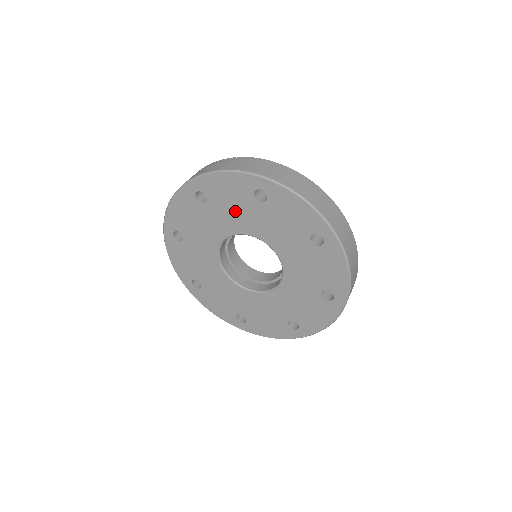
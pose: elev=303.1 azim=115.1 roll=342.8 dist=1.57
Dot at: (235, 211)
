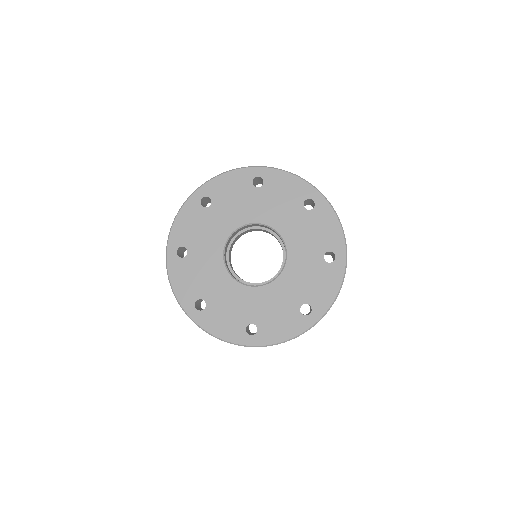
Dot at: (237, 204)
